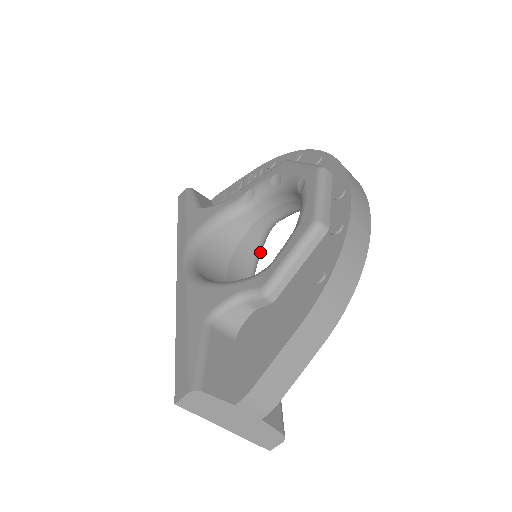
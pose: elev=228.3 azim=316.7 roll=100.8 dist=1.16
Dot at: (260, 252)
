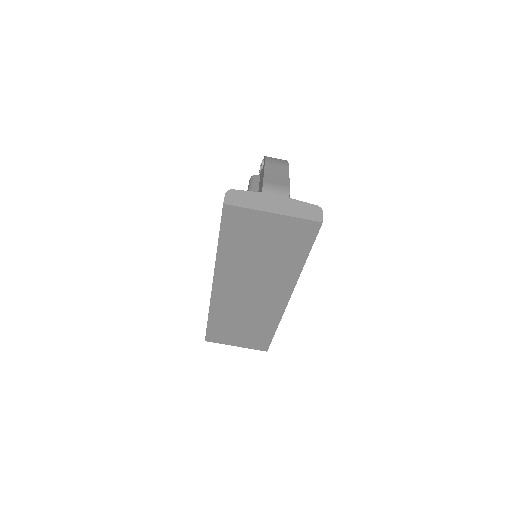
Dot at: occluded
